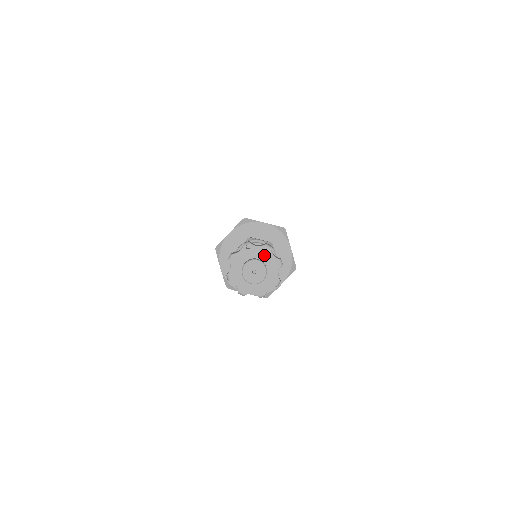
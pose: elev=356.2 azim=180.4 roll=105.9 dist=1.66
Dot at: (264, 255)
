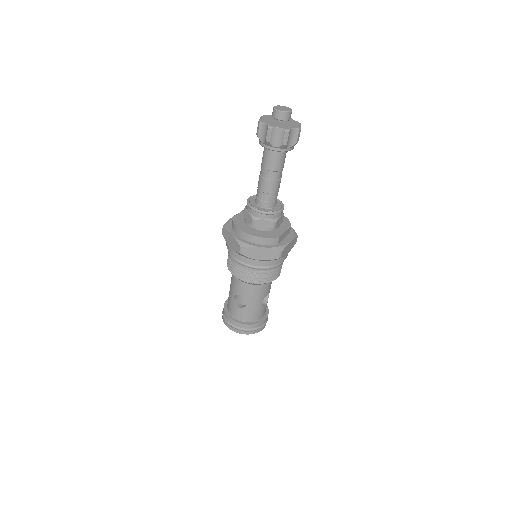
Dot at: (294, 123)
